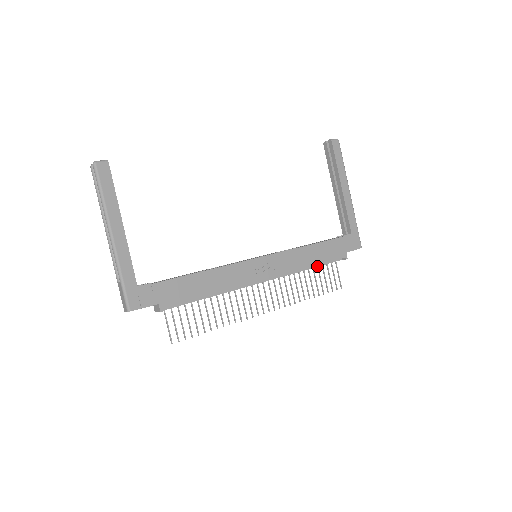
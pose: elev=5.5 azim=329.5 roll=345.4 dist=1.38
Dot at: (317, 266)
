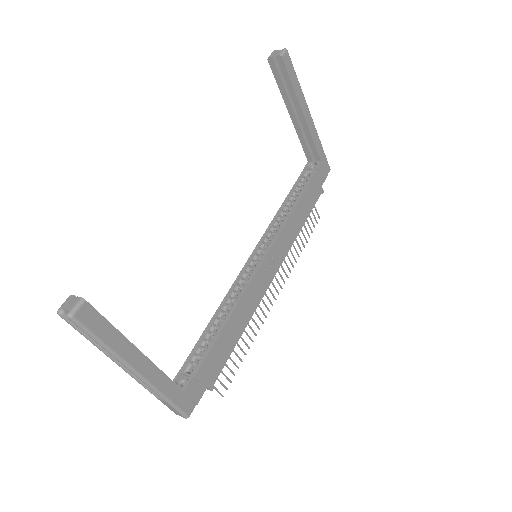
Dot at: occluded
